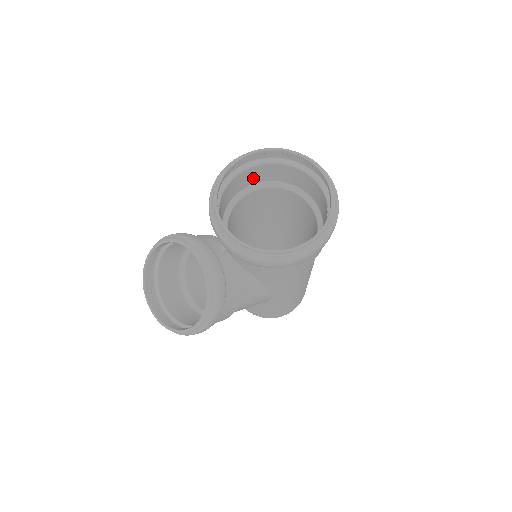
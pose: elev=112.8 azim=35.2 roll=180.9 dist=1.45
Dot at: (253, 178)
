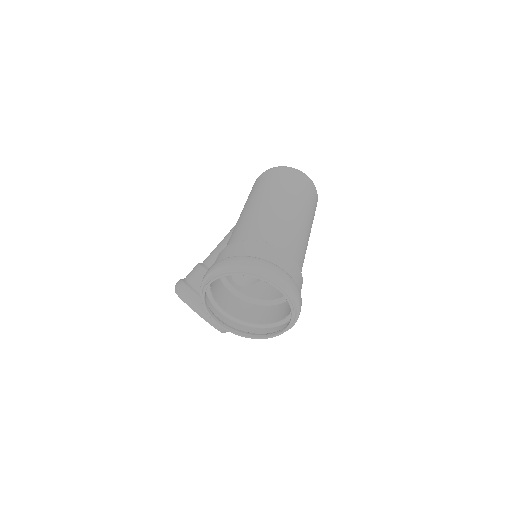
Dot at: occluded
